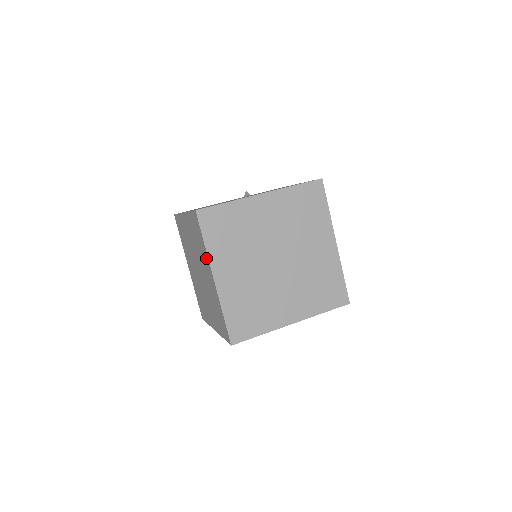
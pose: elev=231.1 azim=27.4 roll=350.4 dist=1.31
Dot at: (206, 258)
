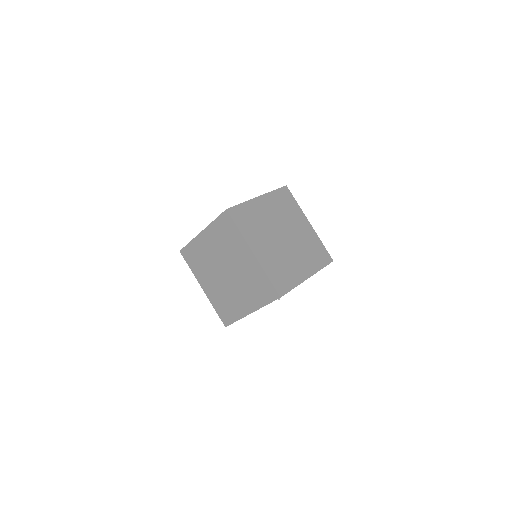
Dot at: occluded
